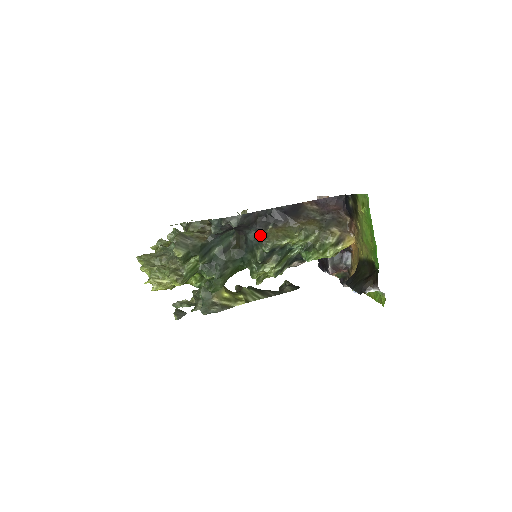
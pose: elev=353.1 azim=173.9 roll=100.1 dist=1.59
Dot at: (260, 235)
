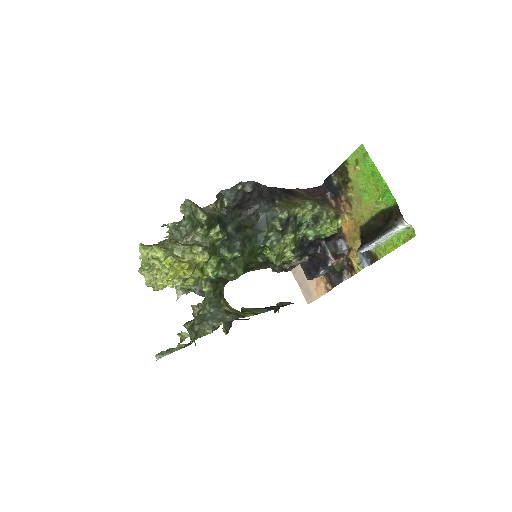
Dot at: (272, 206)
